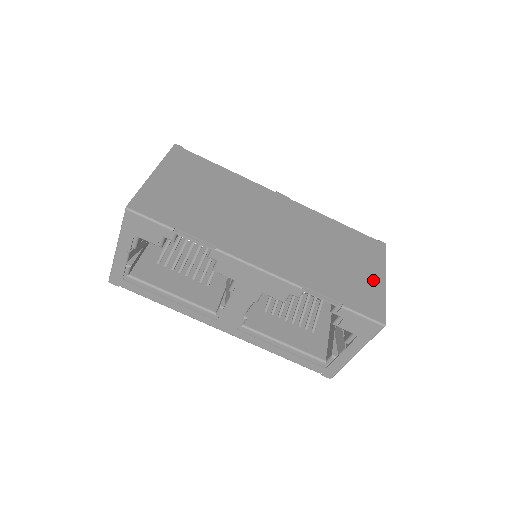
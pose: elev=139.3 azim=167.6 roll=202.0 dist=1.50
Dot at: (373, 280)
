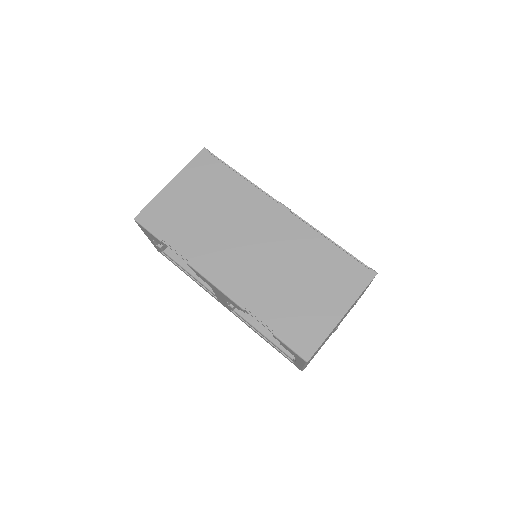
Dot at: (327, 314)
